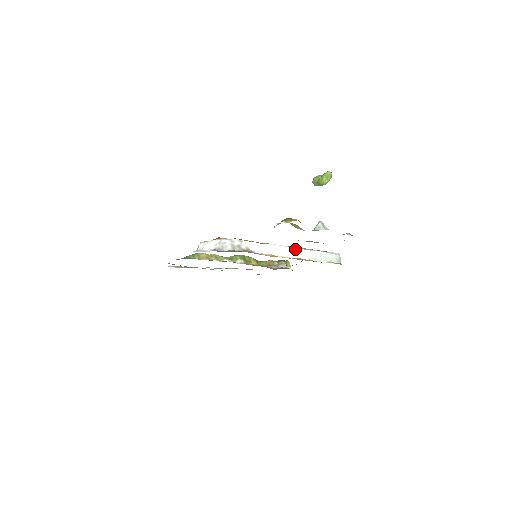
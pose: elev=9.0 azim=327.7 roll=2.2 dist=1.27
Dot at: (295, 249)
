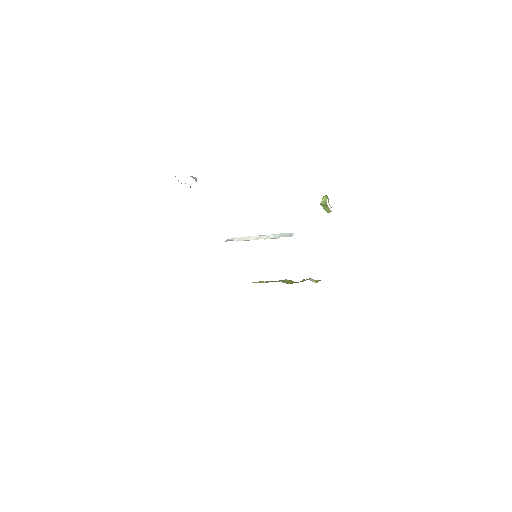
Dot at: (261, 236)
